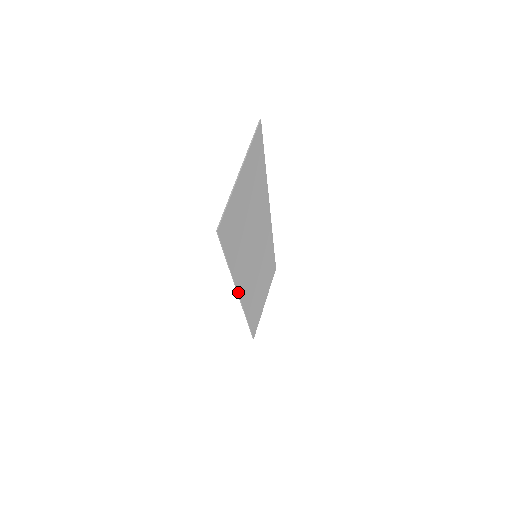
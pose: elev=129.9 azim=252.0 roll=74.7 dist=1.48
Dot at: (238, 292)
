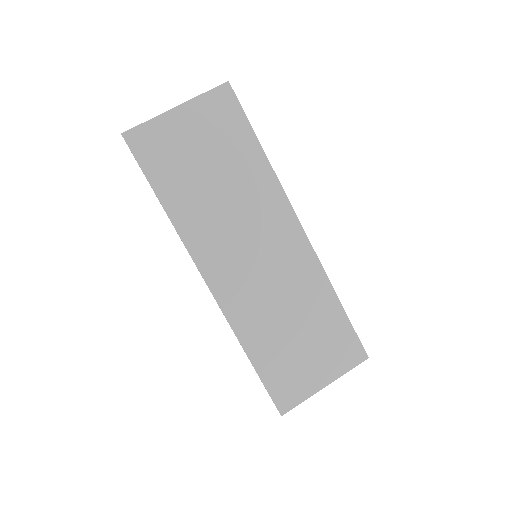
Dot at: (195, 261)
